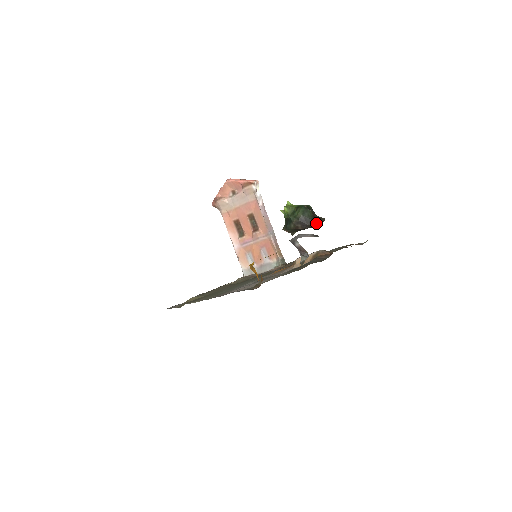
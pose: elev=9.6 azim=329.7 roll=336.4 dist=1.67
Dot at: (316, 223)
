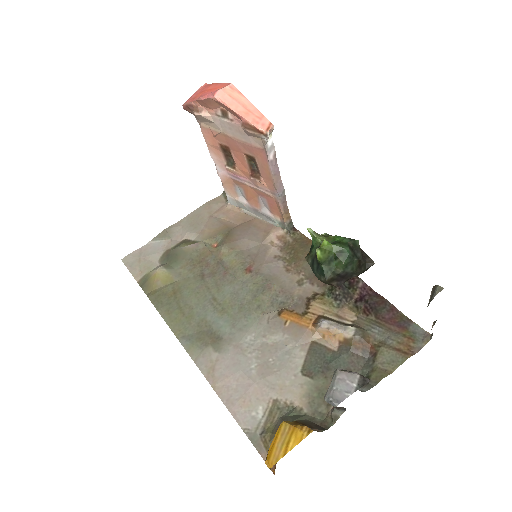
Dot at: occluded
